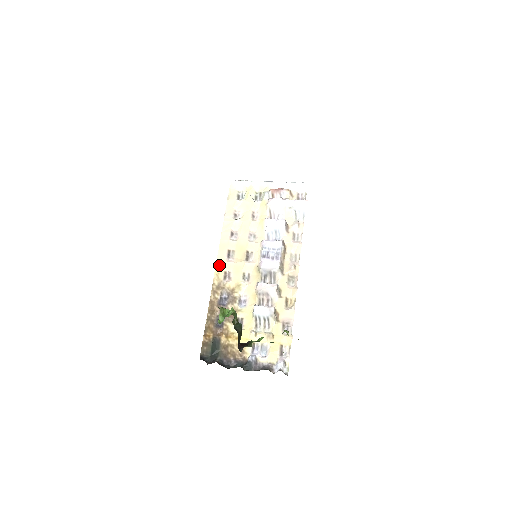
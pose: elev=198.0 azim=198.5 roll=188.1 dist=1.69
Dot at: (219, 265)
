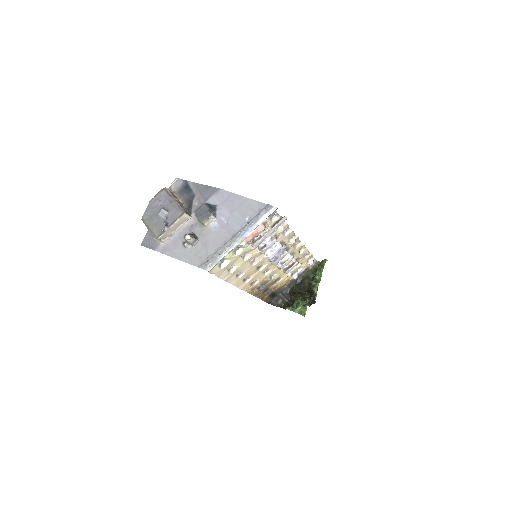
Dot at: (244, 288)
